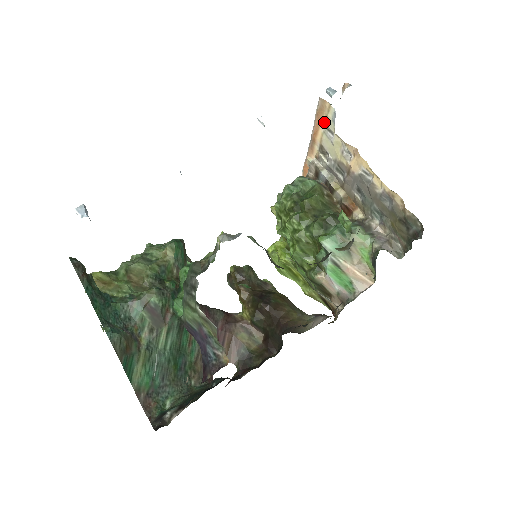
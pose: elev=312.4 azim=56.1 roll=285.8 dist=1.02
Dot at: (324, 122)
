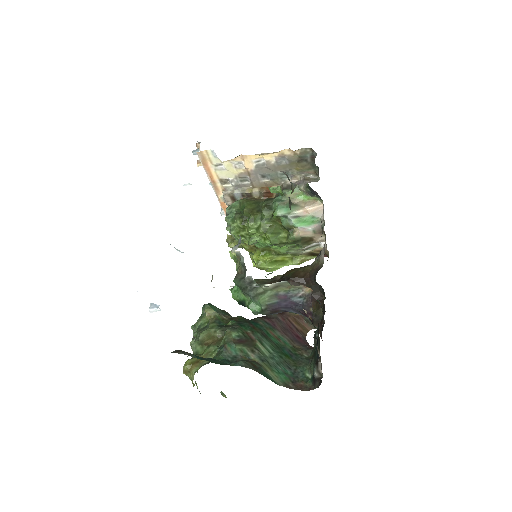
Dot at: (211, 164)
